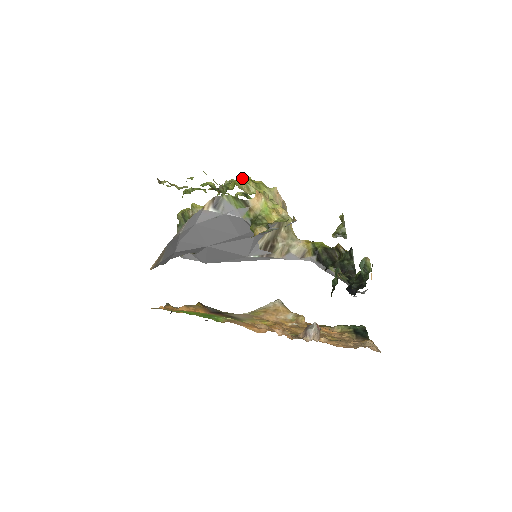
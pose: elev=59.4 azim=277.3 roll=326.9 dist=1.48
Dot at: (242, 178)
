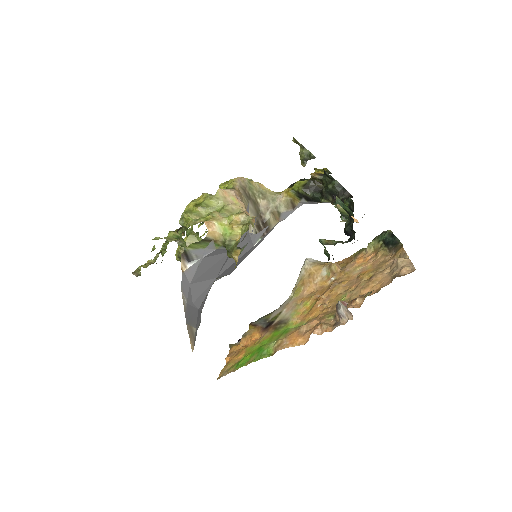
Dot at: (187, 211)
